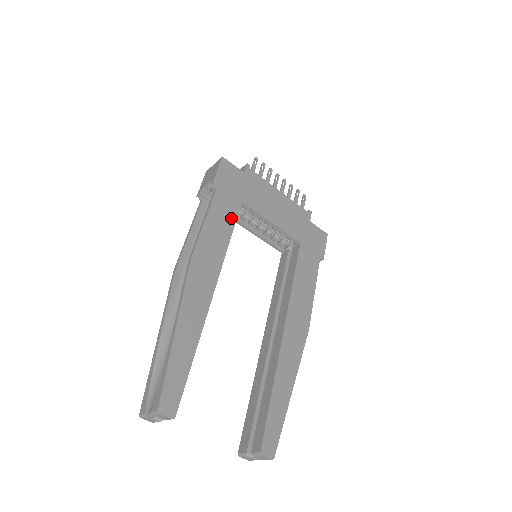
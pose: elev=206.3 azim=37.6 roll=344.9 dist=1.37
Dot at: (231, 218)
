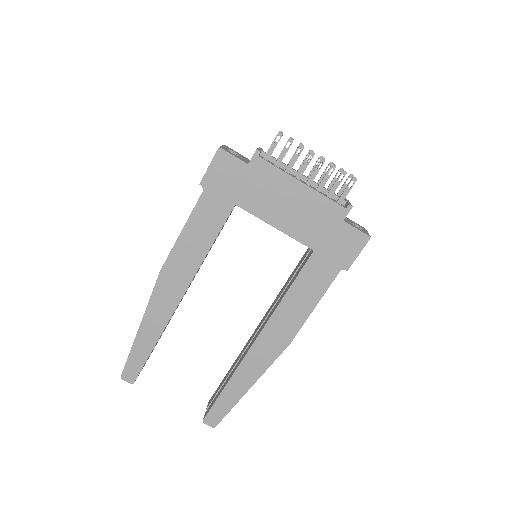
Dot at: (215, 226)
